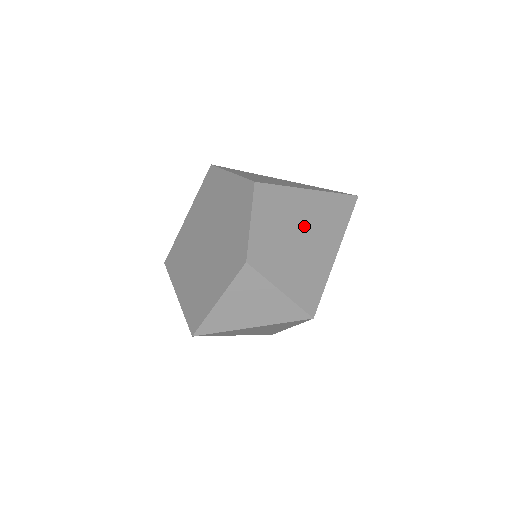
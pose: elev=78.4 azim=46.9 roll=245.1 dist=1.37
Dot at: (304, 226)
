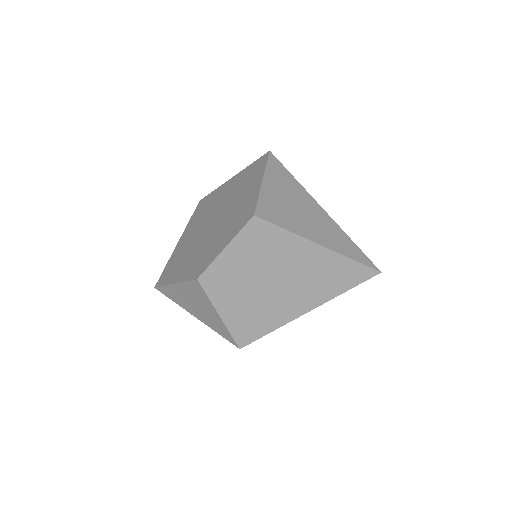
Dot at: (286, 274)
